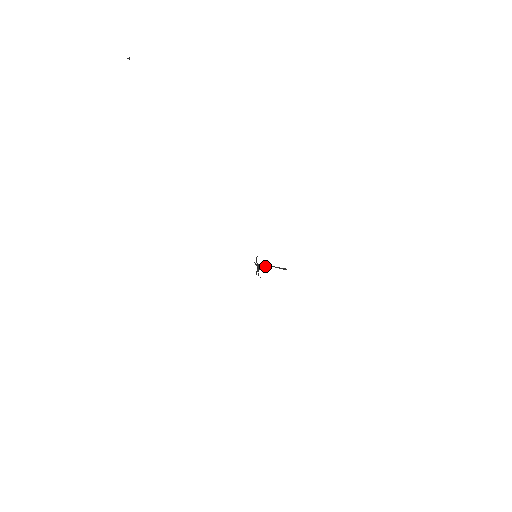
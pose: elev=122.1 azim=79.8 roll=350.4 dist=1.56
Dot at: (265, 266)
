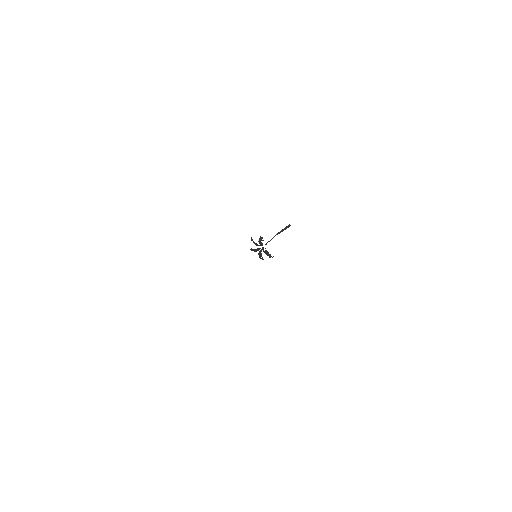
Dot at: occluded
